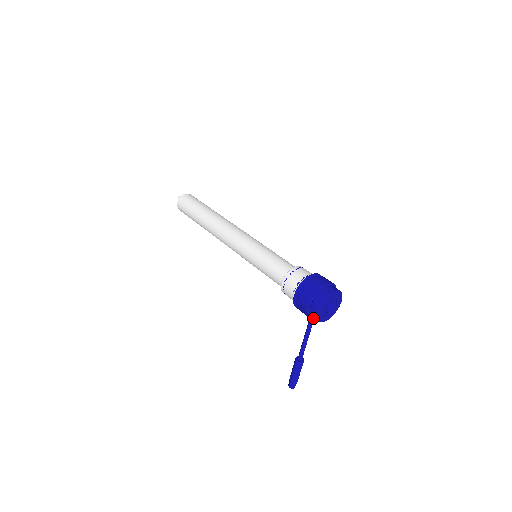
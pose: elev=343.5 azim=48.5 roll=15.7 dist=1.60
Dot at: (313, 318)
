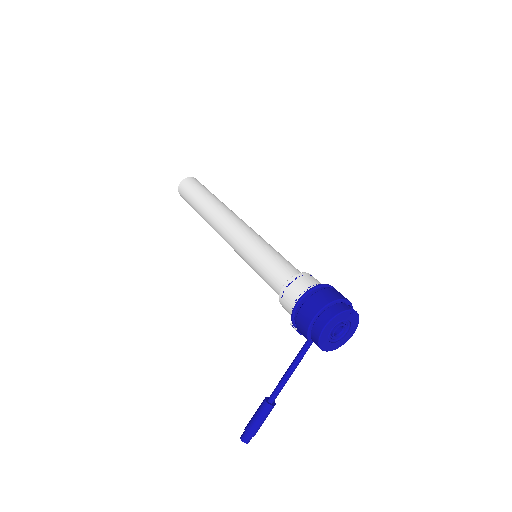
Dot at: (311, 342)
